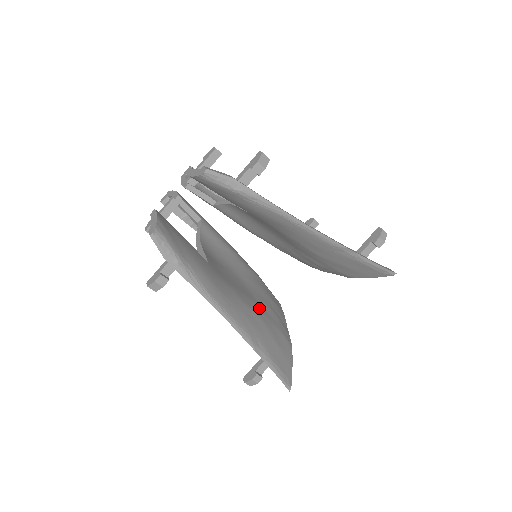
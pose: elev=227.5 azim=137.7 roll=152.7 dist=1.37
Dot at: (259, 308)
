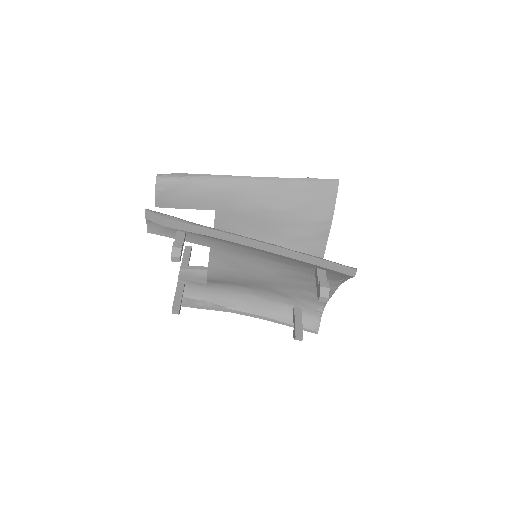
Dot at: occluded
